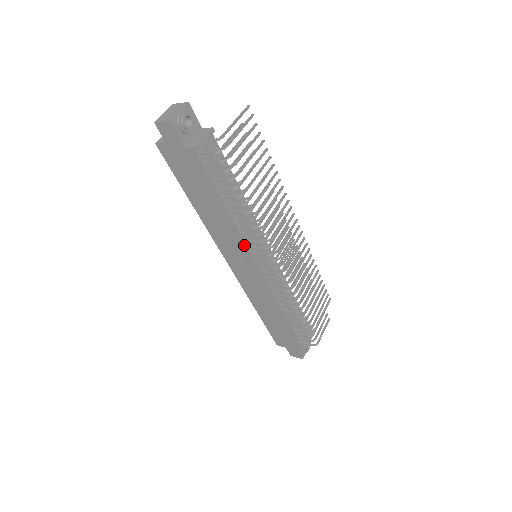
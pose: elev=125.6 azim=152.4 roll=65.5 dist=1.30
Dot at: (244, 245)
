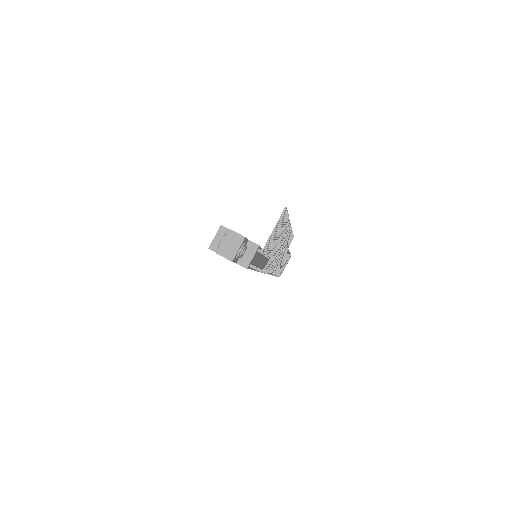
Dot at: occluded
